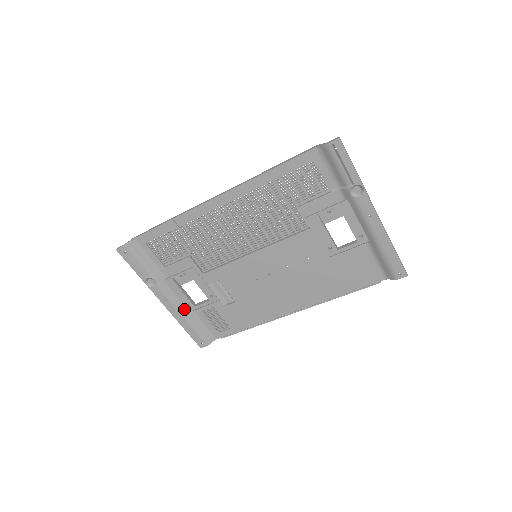
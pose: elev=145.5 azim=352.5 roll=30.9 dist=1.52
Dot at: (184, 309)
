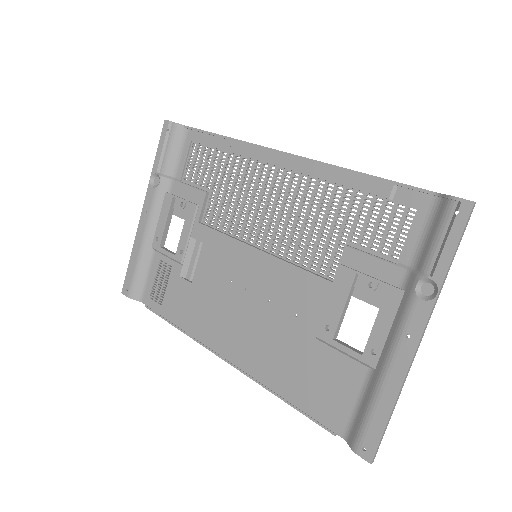
Dot at: (150, 239)
